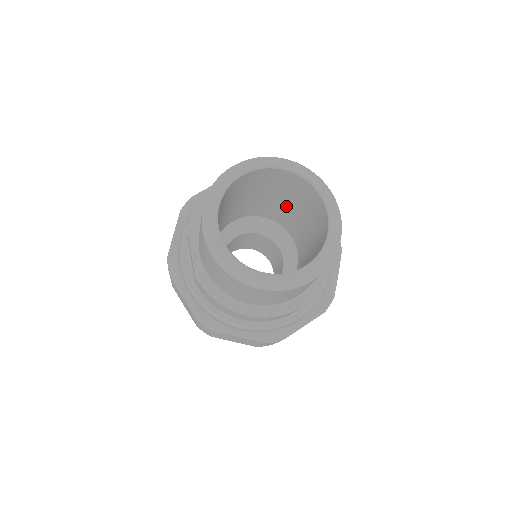
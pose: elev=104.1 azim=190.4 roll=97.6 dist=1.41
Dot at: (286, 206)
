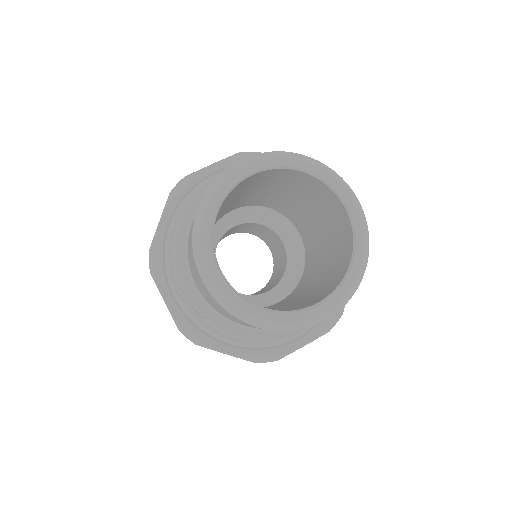
Dot at: (300, 205)
